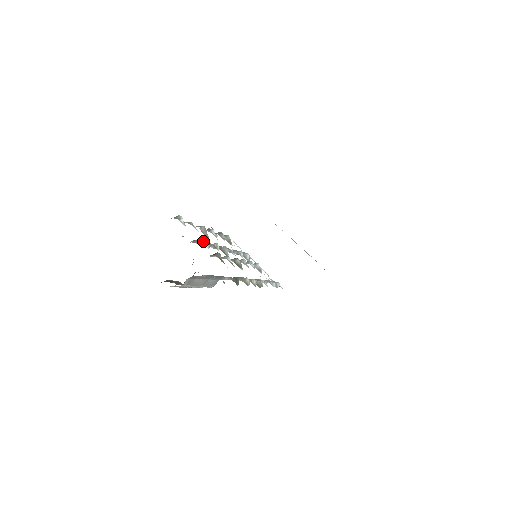
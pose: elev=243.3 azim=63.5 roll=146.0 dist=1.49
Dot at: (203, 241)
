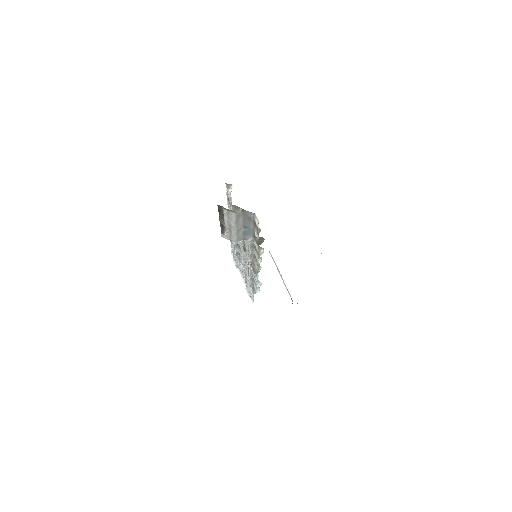
Dot at: occluded
